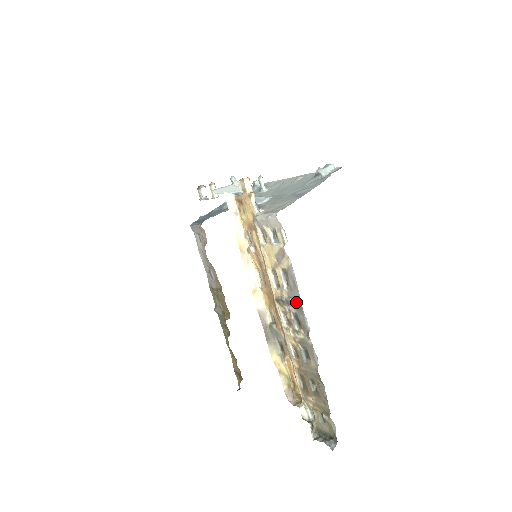
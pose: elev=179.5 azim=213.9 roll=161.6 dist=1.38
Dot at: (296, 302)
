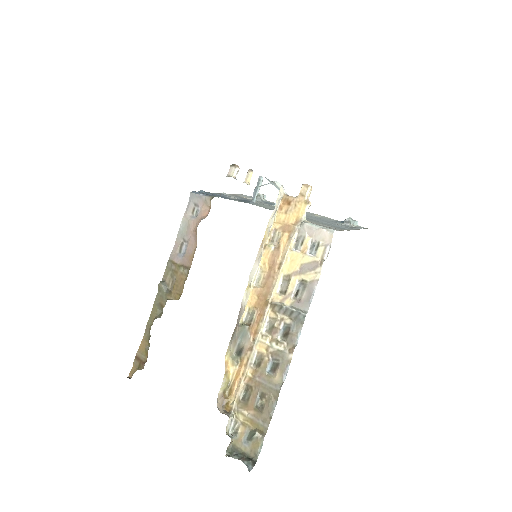
Dot at: (301, 314)
